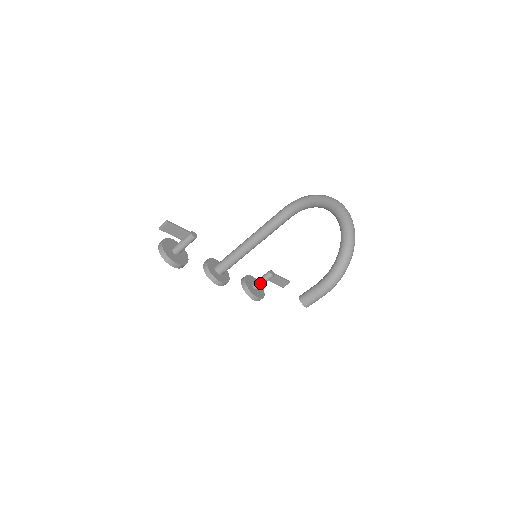
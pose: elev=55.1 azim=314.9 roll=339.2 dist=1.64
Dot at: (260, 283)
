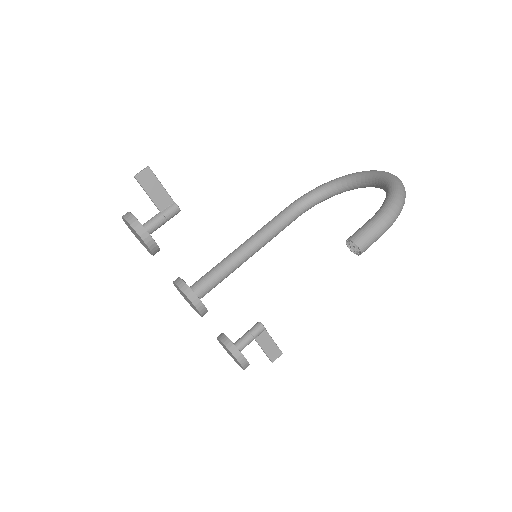
Dot at: (245, 339)
